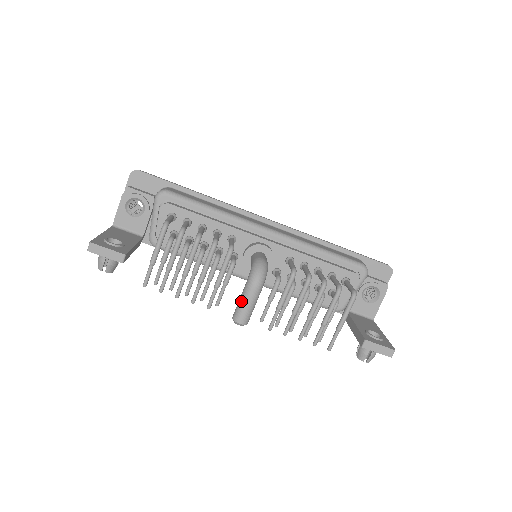
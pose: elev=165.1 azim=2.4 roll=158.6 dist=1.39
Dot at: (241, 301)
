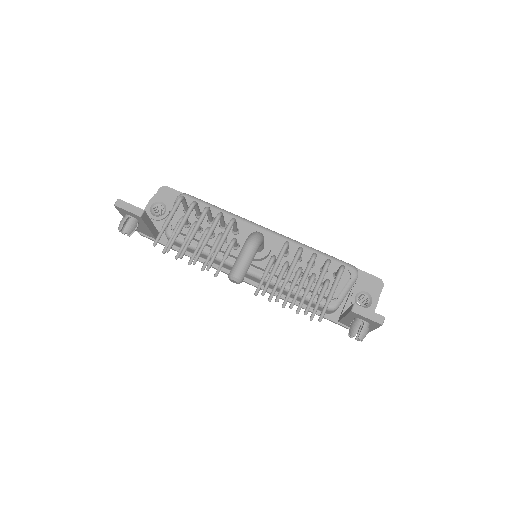
Dot at: (237, 258)
